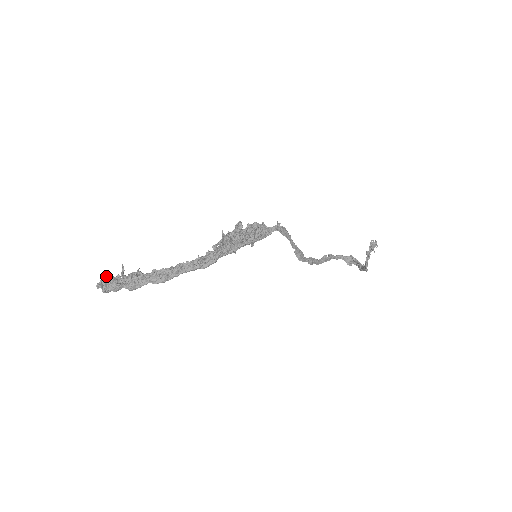
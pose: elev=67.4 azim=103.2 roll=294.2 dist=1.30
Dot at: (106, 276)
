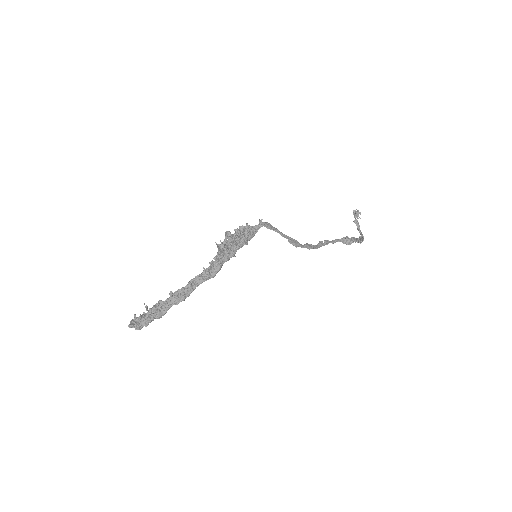
Dot at: (134, 317)
